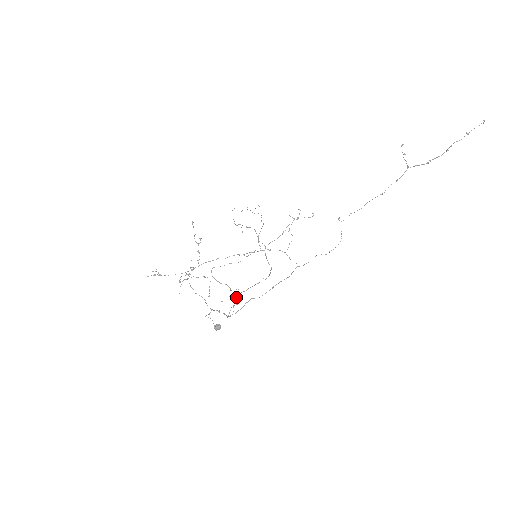
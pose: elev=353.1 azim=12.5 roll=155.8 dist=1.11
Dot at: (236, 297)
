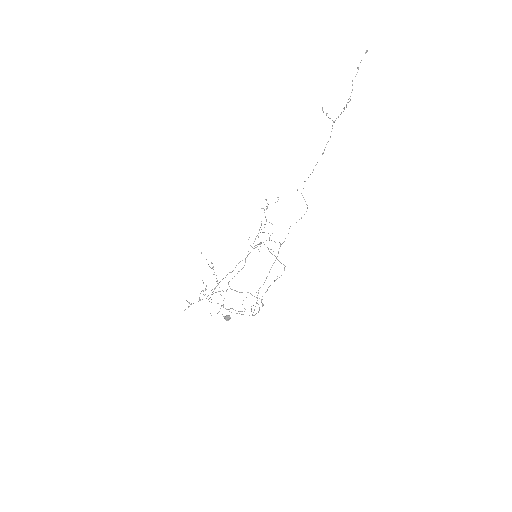
Dot at: (261, 301)
